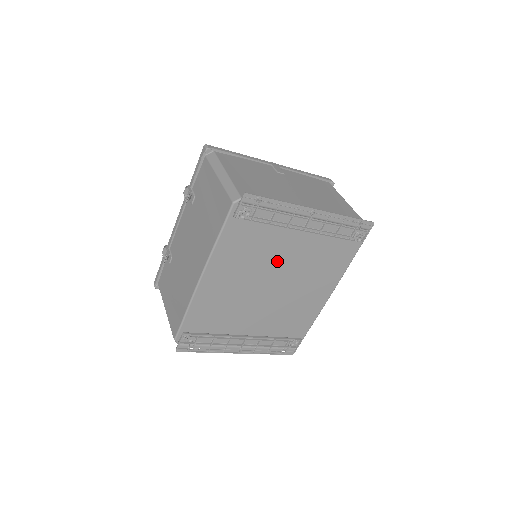
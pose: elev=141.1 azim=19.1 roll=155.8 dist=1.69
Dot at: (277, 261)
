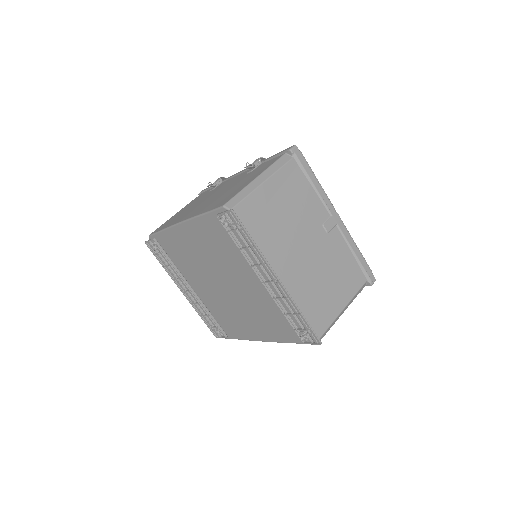
Dot at: (235, 276)
